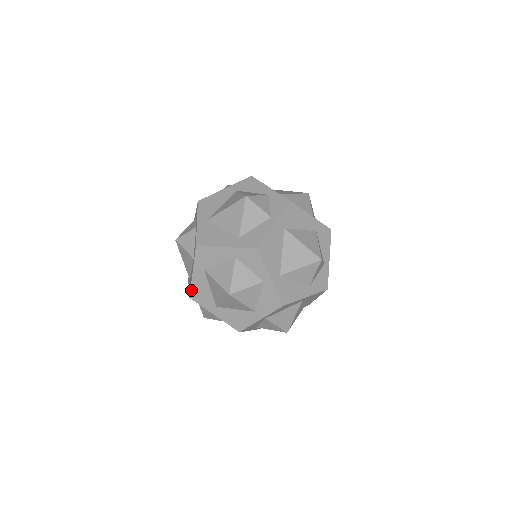
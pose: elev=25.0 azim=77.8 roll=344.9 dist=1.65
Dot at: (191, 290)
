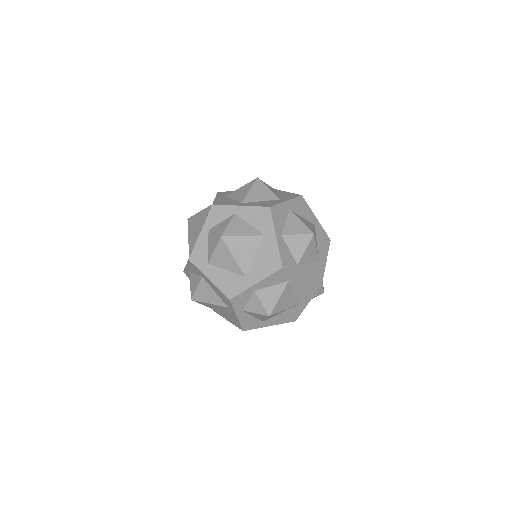
Dot at: (214, 202)
